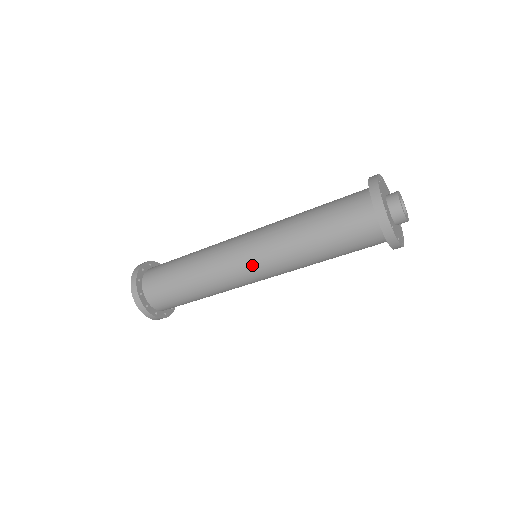
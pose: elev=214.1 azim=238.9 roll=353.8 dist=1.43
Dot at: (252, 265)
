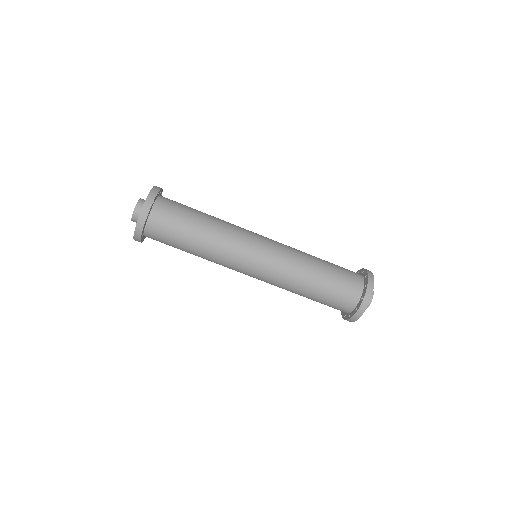
Dot at: (266, 245)
